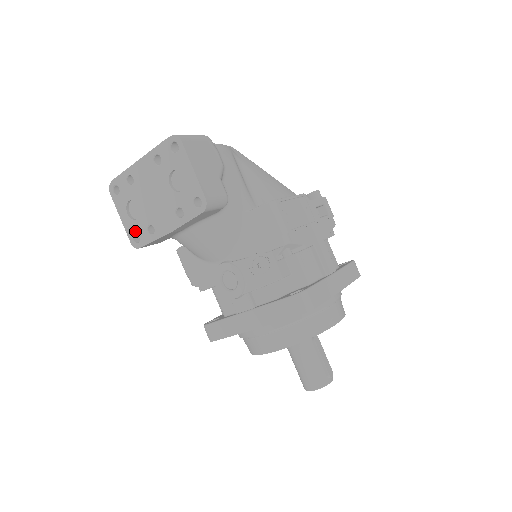
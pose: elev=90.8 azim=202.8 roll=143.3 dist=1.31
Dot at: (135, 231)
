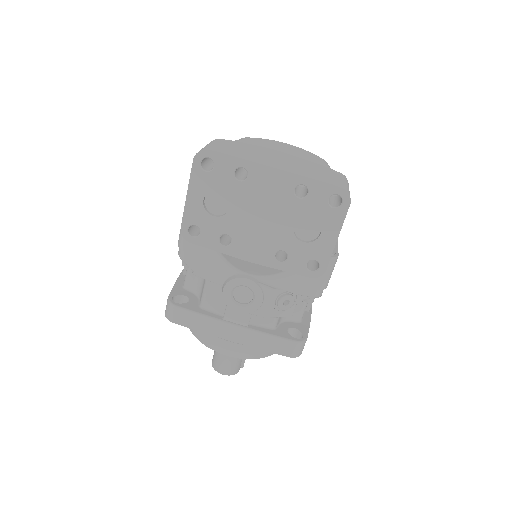
Dot at: (199, 224)
